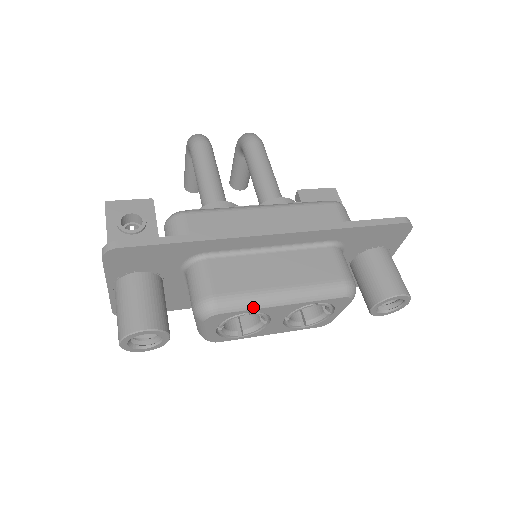
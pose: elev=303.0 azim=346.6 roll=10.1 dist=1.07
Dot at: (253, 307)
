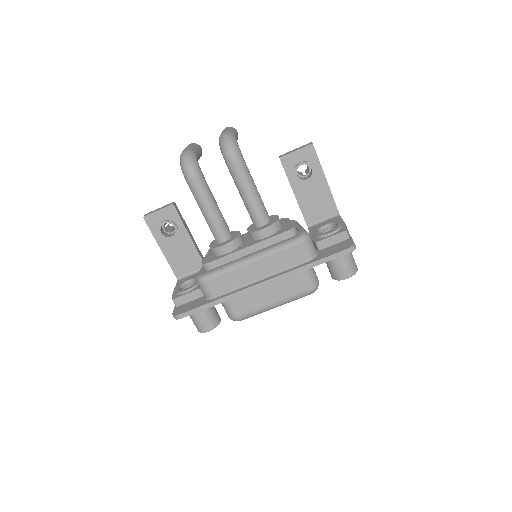
Dot at: (259, 313)
